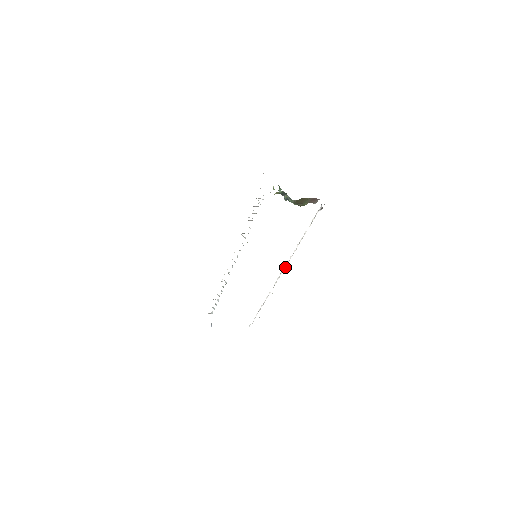
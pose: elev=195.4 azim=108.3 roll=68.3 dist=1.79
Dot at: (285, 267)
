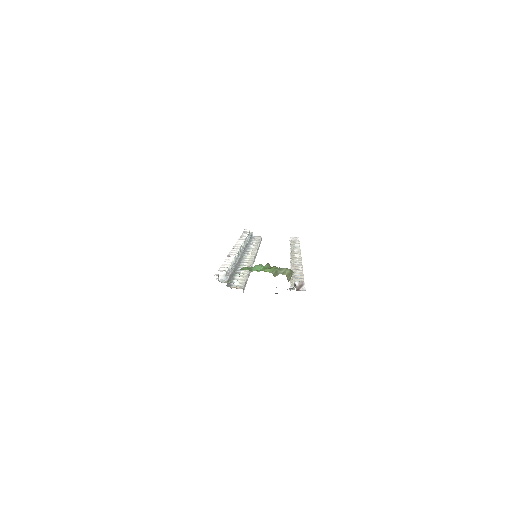
Dot at: occluded
